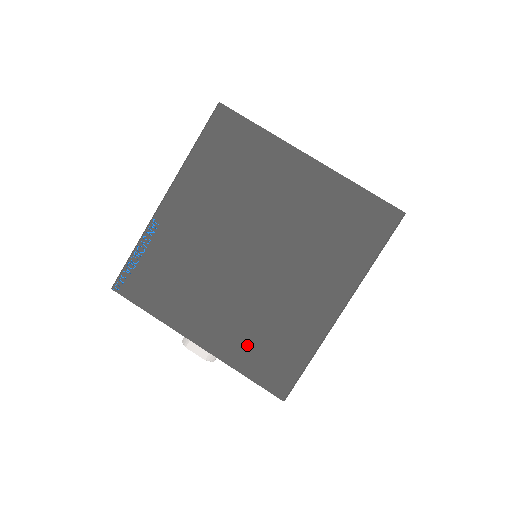
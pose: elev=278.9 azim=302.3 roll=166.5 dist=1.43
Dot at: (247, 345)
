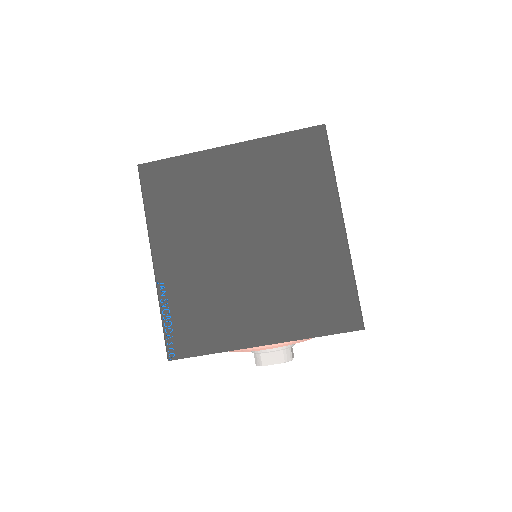
Dot at: (301, 312)
